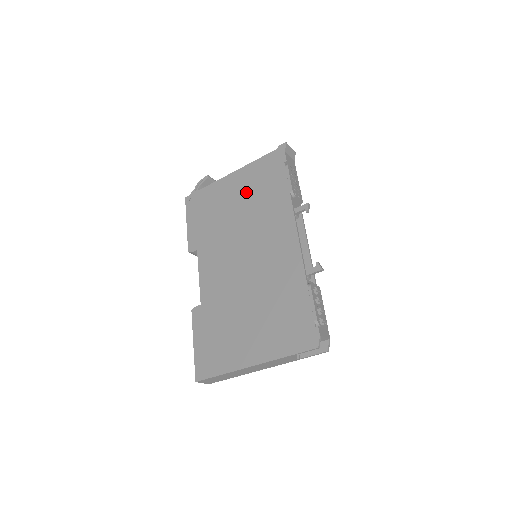
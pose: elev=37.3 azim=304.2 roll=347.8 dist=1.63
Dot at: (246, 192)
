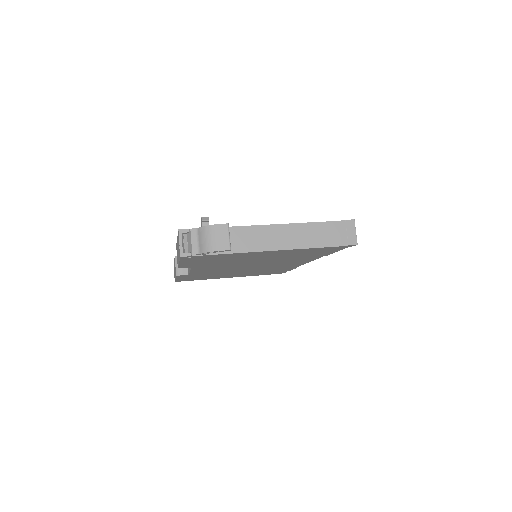
Dot at: occluded
